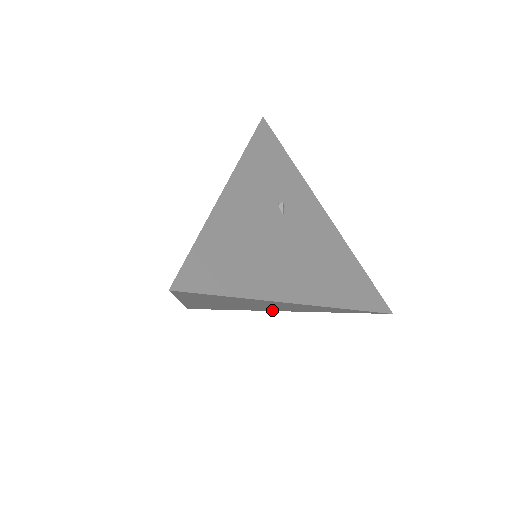
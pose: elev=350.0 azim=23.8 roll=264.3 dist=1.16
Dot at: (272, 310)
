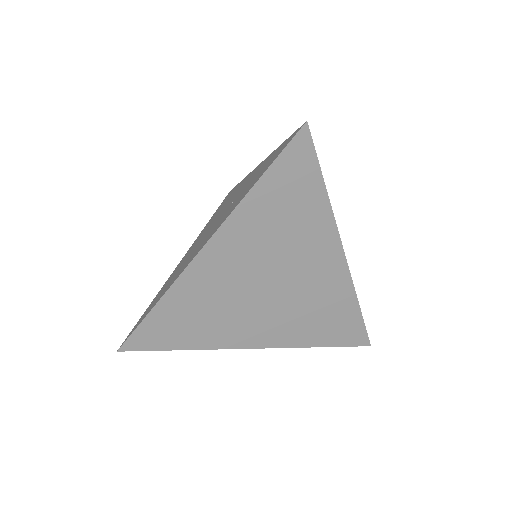
Dot at: (251, 340)
